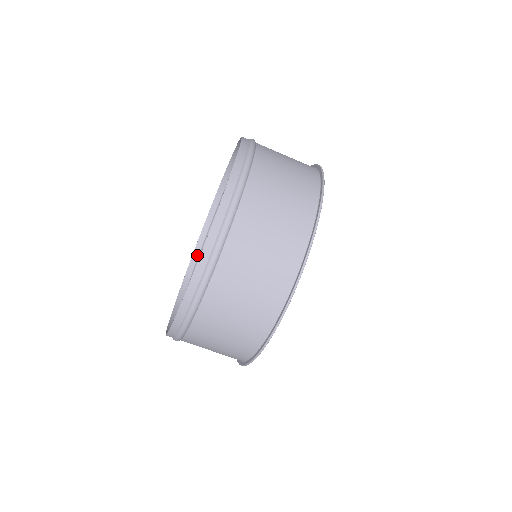
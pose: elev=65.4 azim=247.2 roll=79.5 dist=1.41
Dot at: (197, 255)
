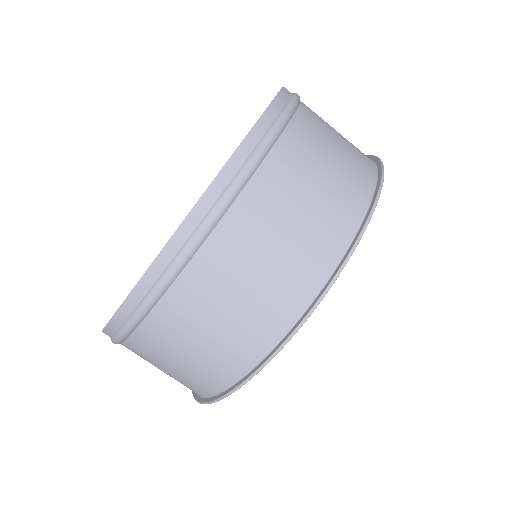
Dot at: occluded
